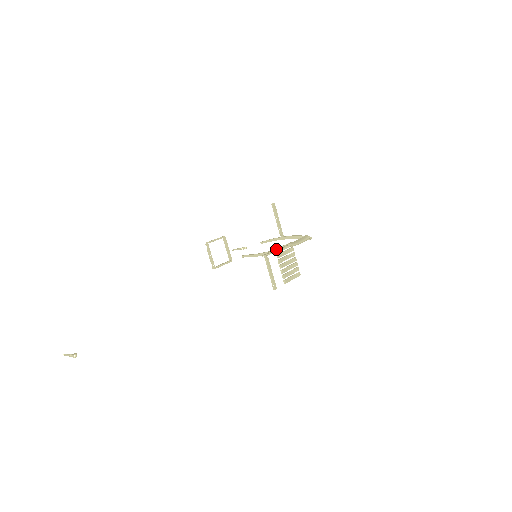
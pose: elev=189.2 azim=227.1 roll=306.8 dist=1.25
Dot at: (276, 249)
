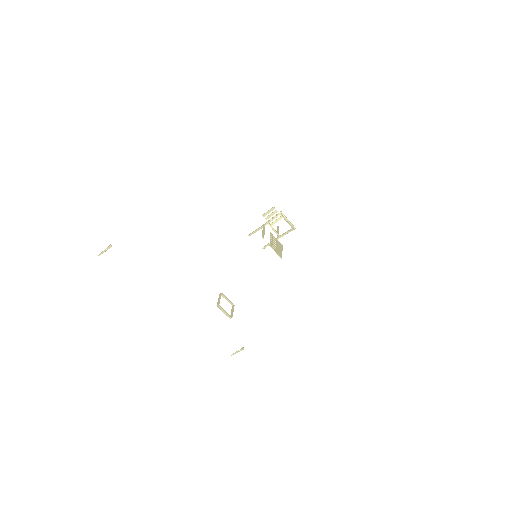
Dot at: (272, 217)
